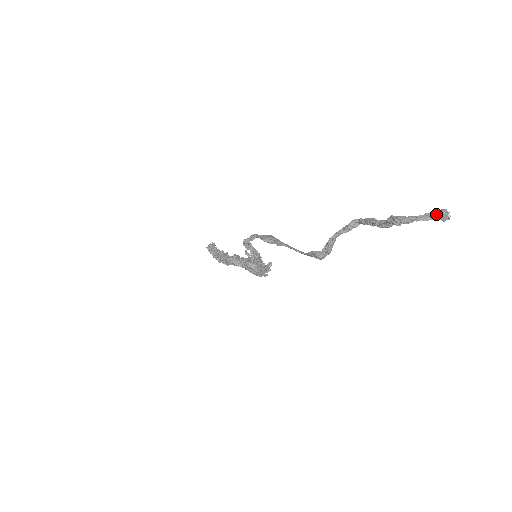
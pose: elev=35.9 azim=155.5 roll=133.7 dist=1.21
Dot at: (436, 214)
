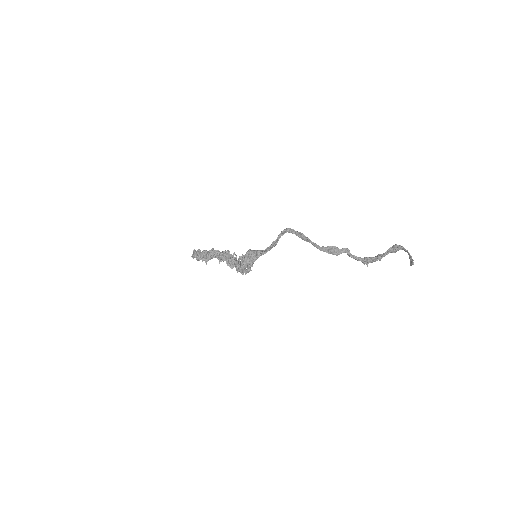
Dot at: (411, 258)
